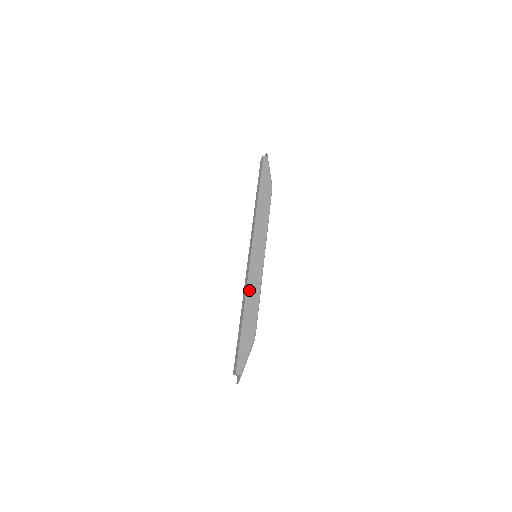
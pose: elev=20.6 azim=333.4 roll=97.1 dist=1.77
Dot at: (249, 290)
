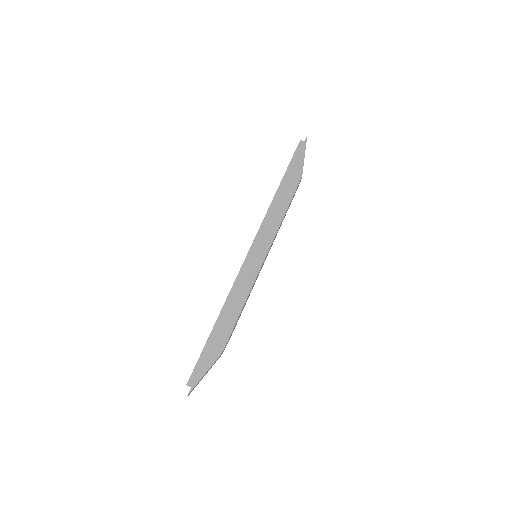
Dot at: (233, 294)
